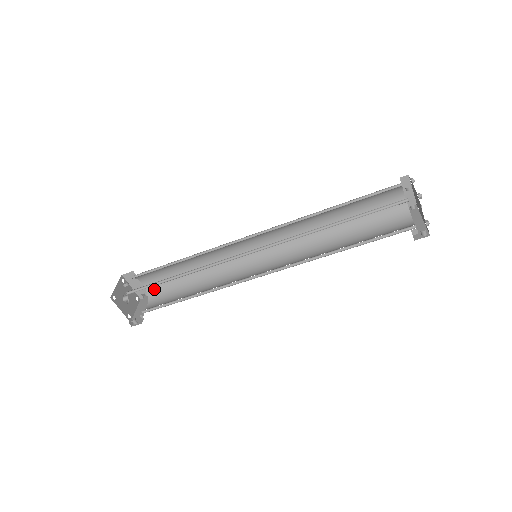
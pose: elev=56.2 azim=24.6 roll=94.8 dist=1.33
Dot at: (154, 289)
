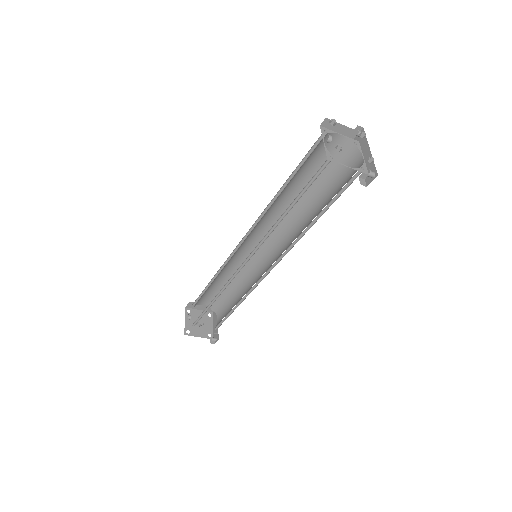
Dot at: (214, 304)
